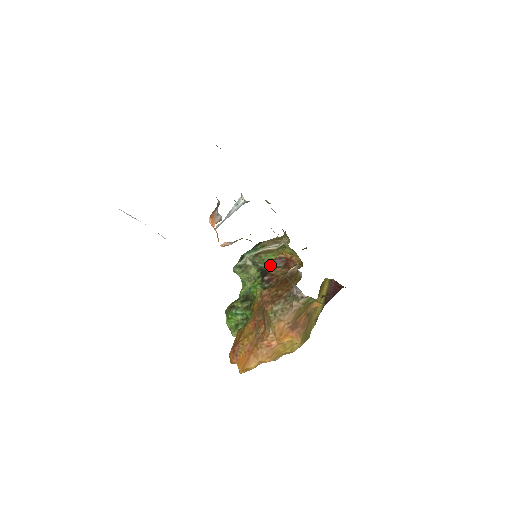
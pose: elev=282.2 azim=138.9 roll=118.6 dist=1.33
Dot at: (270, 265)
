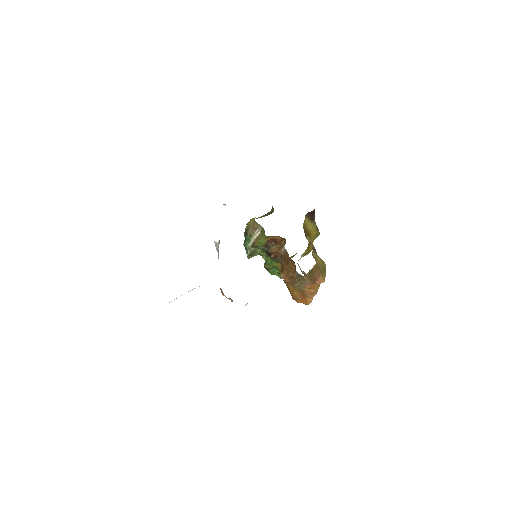
Dot at: (267, 247)
